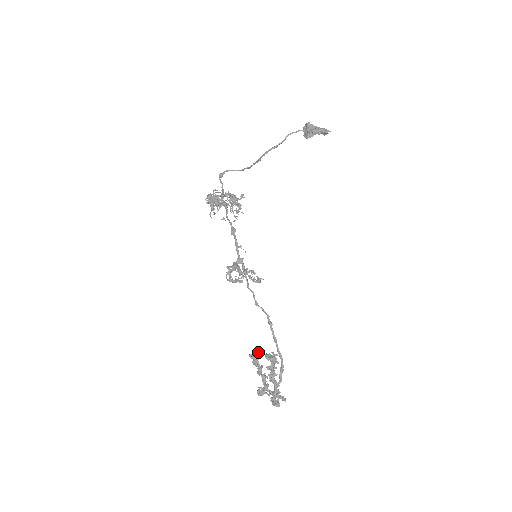
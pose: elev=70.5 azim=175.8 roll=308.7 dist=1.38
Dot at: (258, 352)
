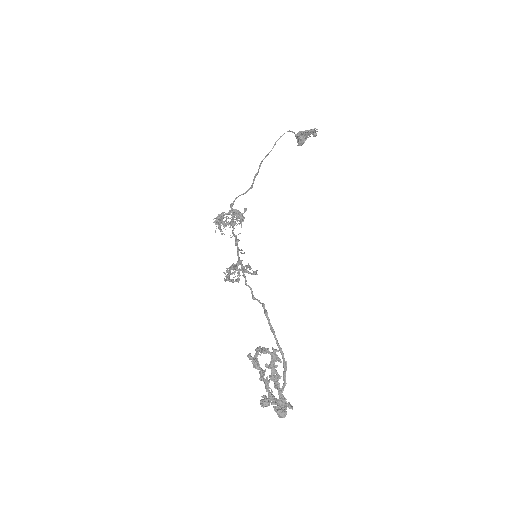
Dot at: (256, 350)
